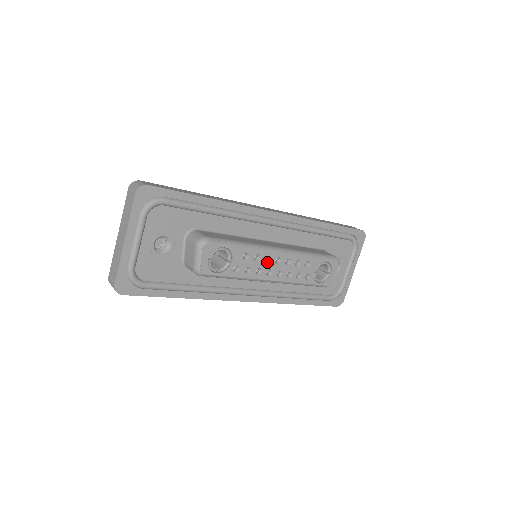
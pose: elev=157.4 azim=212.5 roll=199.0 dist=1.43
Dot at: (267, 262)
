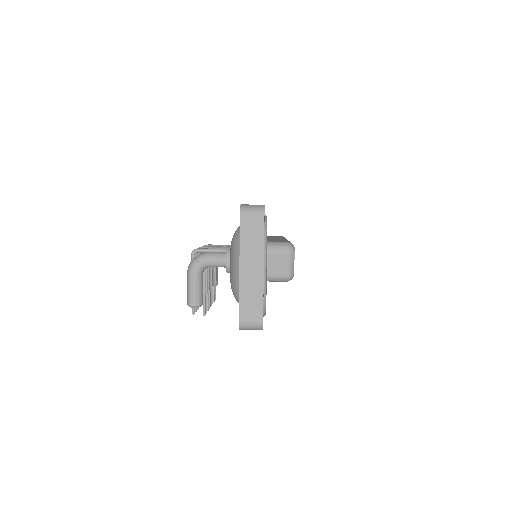
Dot at: occluded
